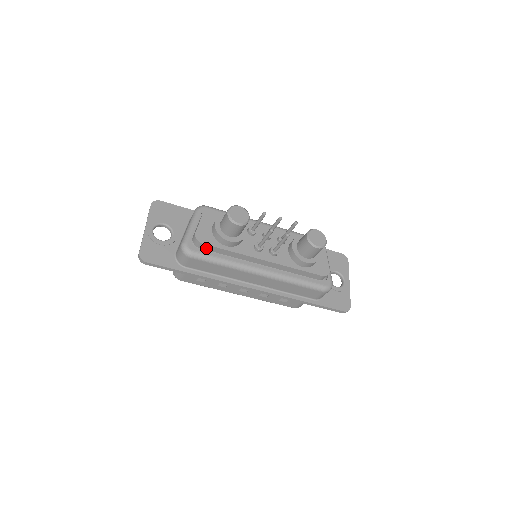
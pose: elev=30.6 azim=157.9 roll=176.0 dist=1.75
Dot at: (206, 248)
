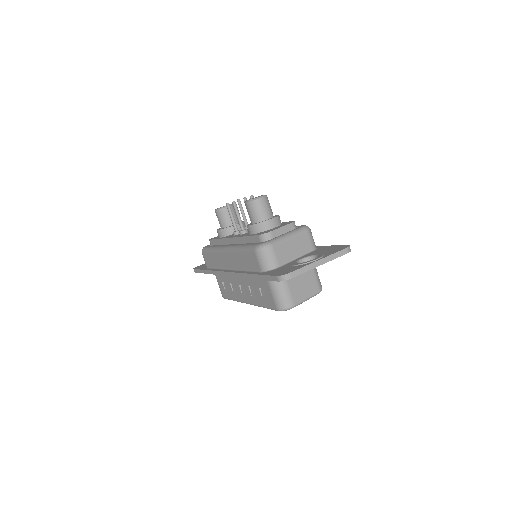
Dot at: occluded
